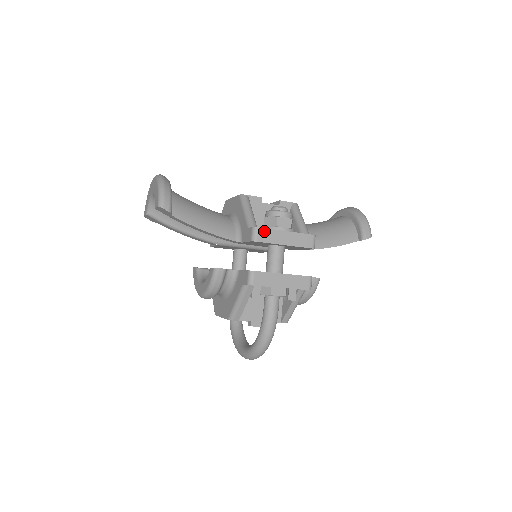
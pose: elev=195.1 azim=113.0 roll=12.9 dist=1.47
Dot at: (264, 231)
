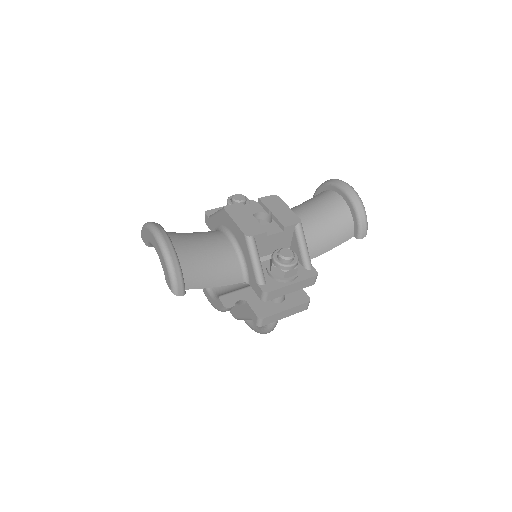
Dot at: (273, 292)
